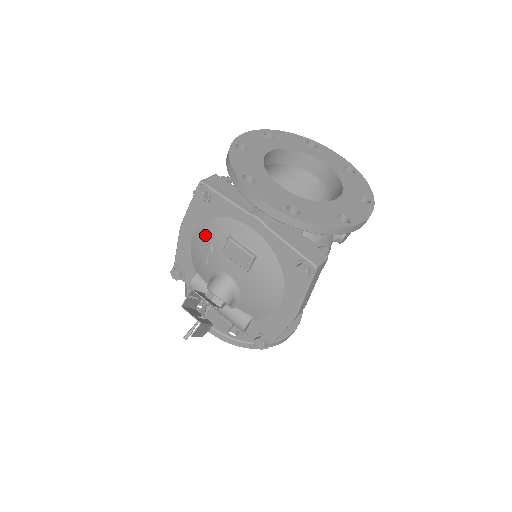
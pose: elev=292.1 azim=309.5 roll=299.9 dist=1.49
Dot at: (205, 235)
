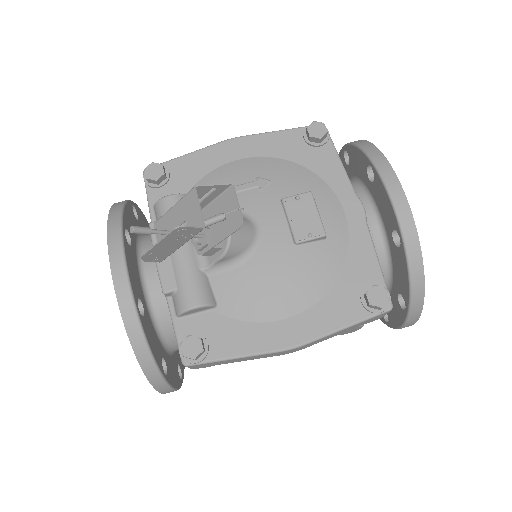
Dot at: (268, 169)
